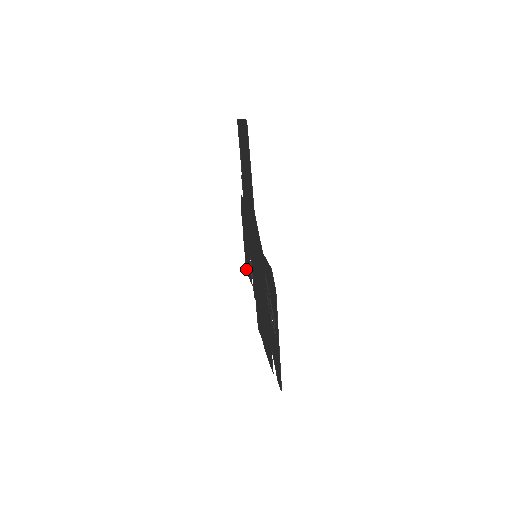
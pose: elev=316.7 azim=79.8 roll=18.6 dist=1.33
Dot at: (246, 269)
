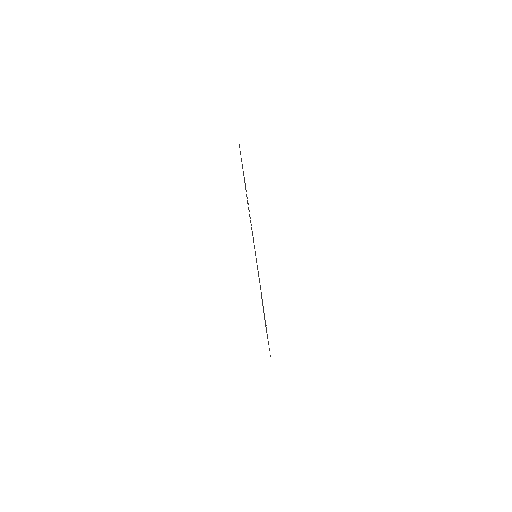
Dot at: occluded
